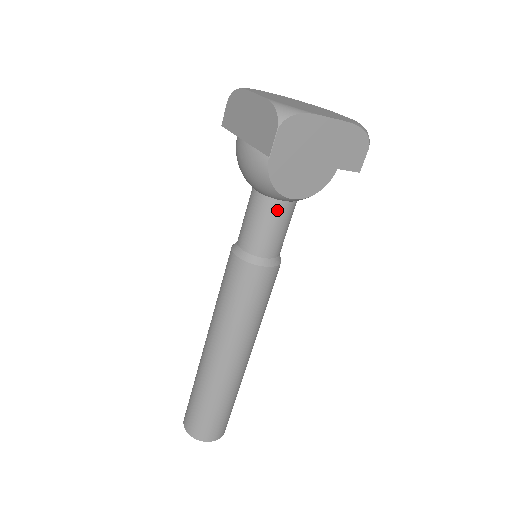
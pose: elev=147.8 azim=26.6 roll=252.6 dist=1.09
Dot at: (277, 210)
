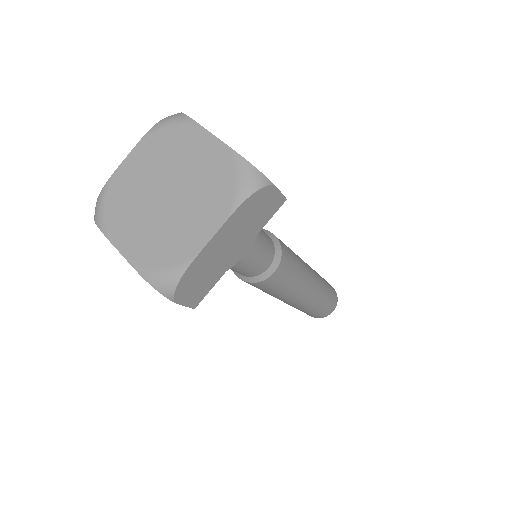
Dot at: (240, 259)
